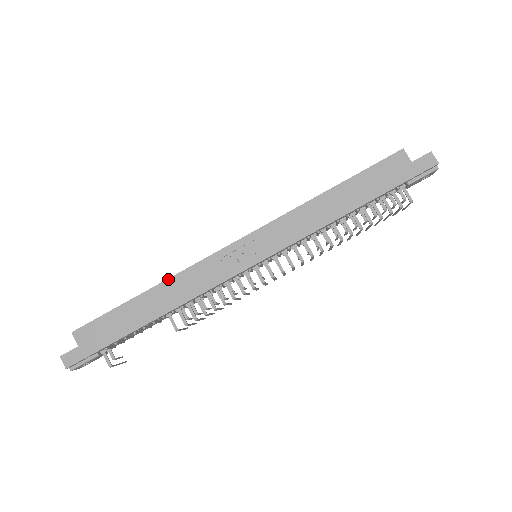
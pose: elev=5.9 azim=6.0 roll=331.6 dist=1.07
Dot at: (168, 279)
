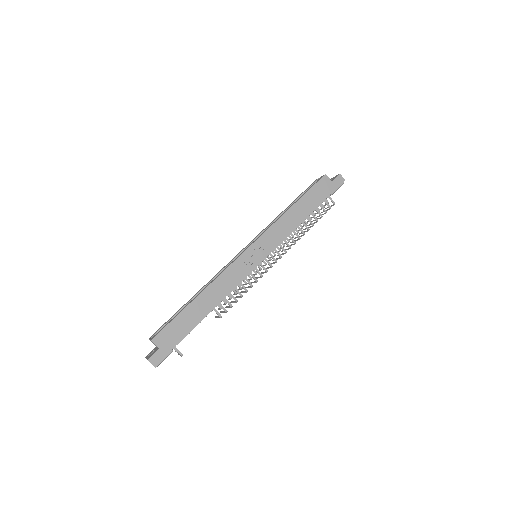
Dot at: (210, 284)
